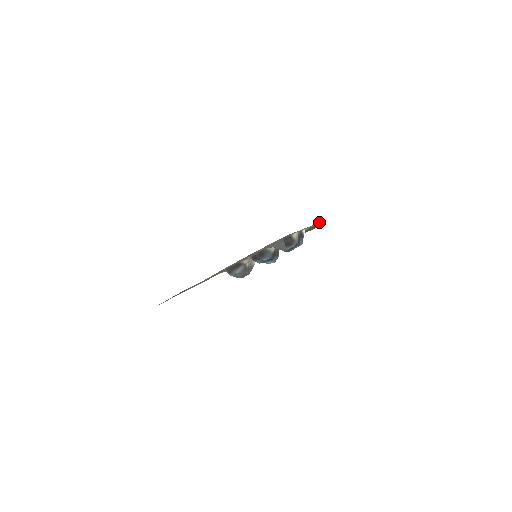
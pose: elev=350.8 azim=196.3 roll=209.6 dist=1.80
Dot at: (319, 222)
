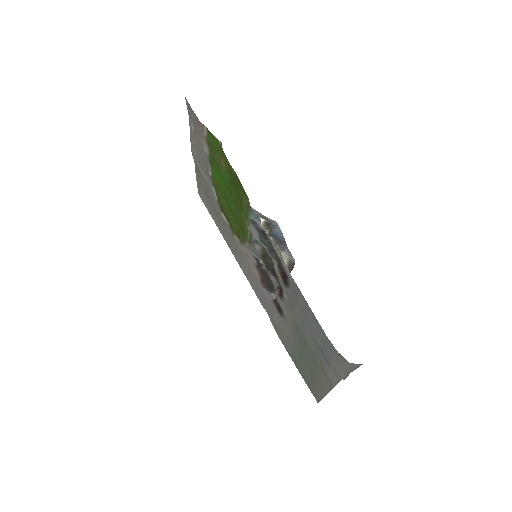
Dot at: (201, 124)
